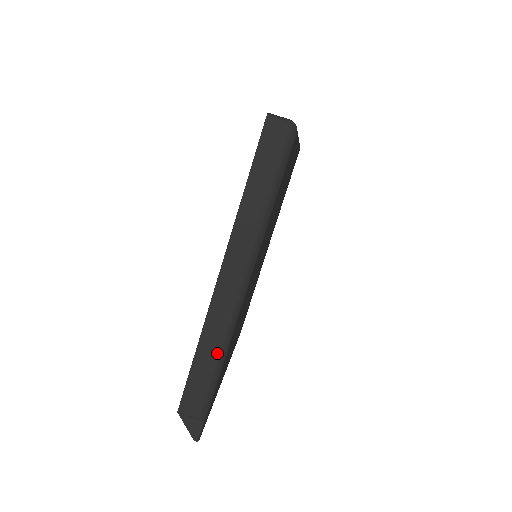
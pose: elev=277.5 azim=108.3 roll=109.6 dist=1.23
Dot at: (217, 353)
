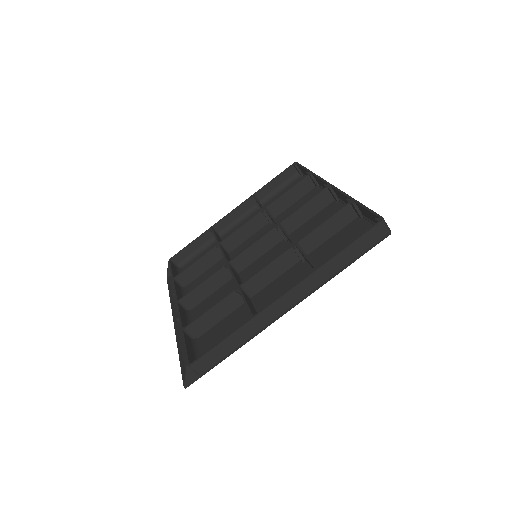
Dot at: (246, 340)
